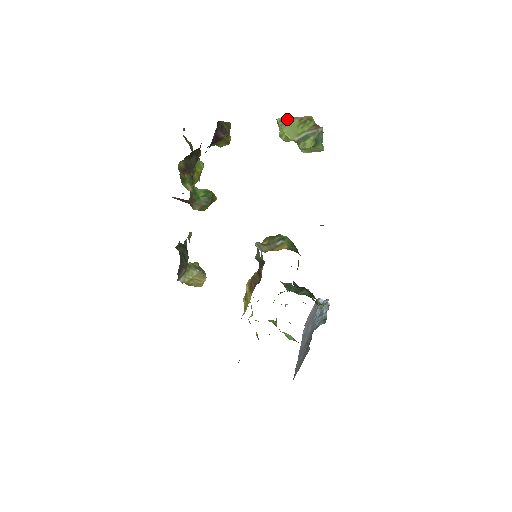
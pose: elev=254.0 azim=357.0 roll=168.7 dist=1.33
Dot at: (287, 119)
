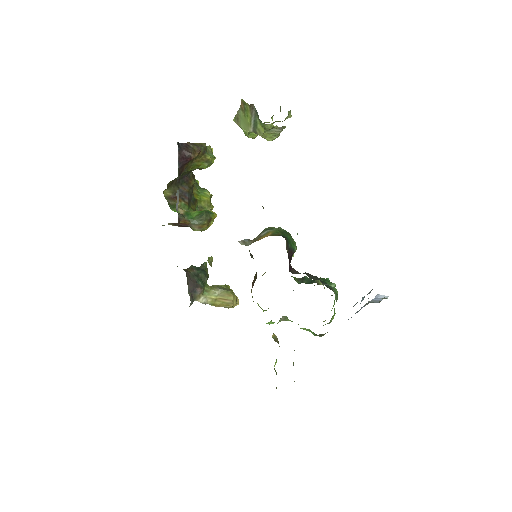
Dot at: (237, 115)
